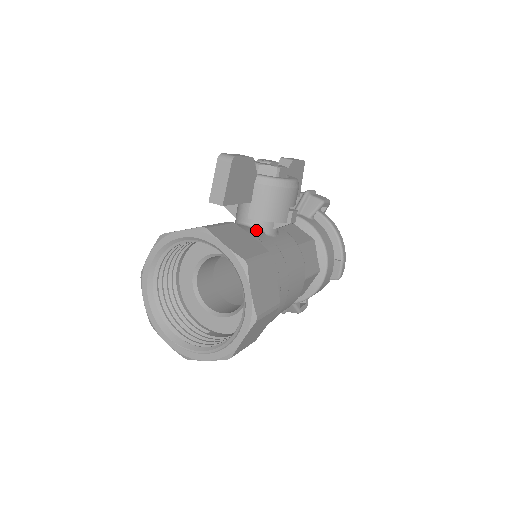
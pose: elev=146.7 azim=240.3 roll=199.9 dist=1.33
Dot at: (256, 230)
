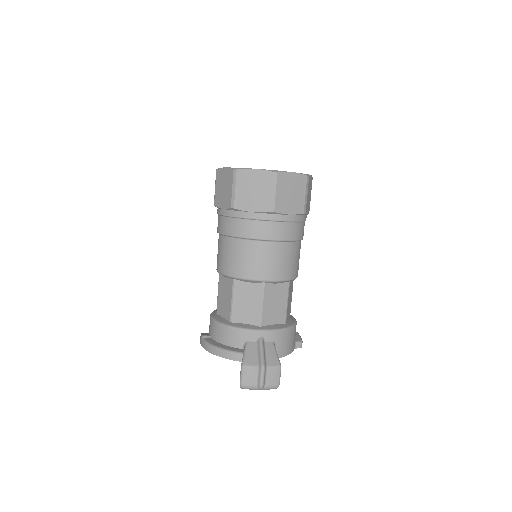
Dot at: occluded
